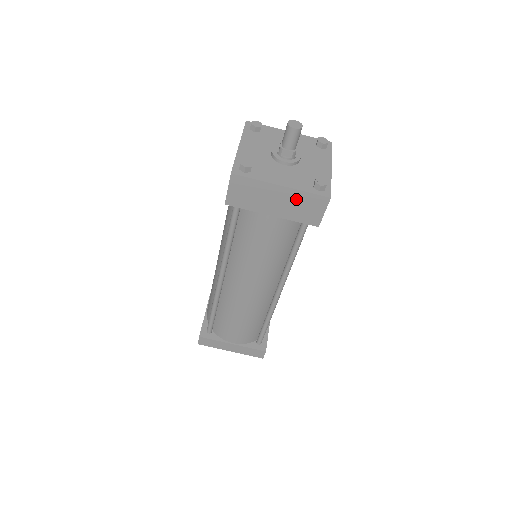
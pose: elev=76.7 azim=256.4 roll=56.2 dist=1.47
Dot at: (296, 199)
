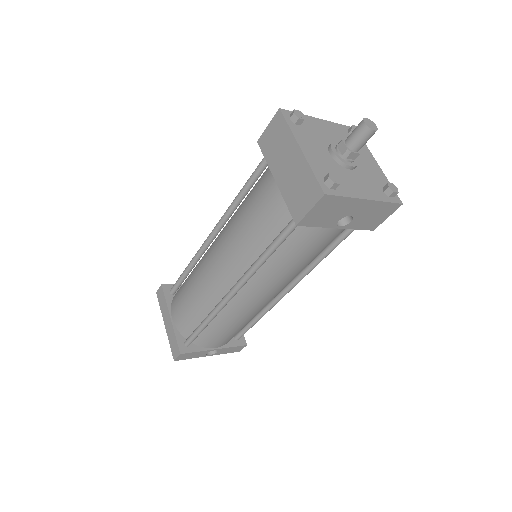
Dot at: (301, 174)
